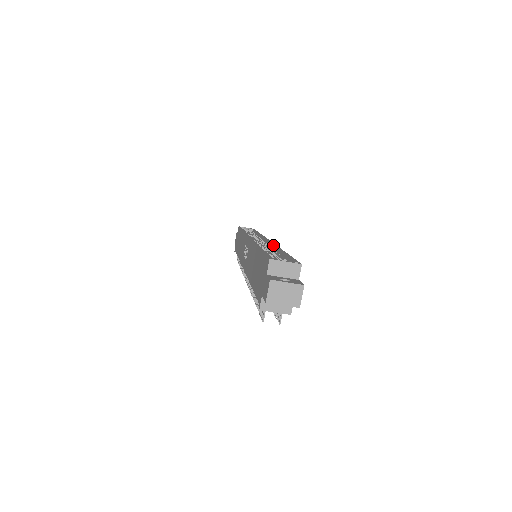
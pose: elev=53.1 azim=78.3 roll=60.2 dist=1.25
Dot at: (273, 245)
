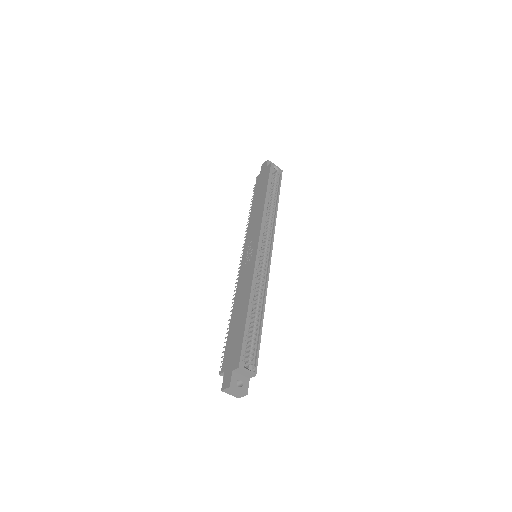
Dot at: (266, 281)
